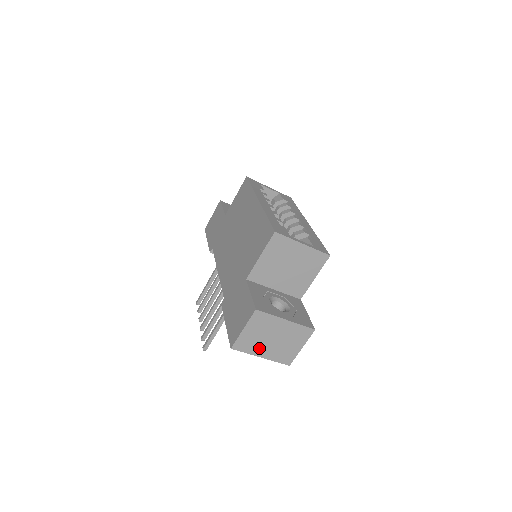
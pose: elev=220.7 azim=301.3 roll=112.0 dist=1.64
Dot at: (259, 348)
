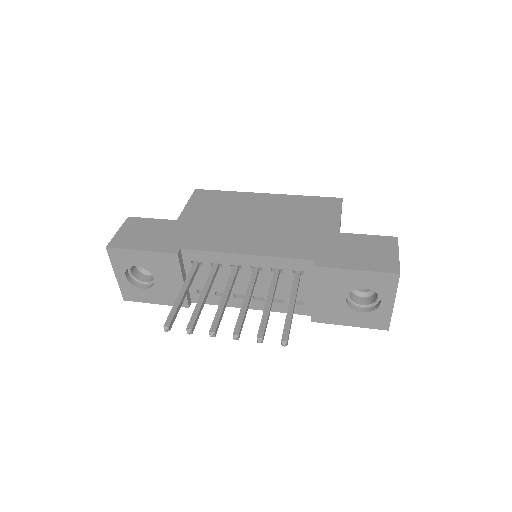
Dot at: occluded
